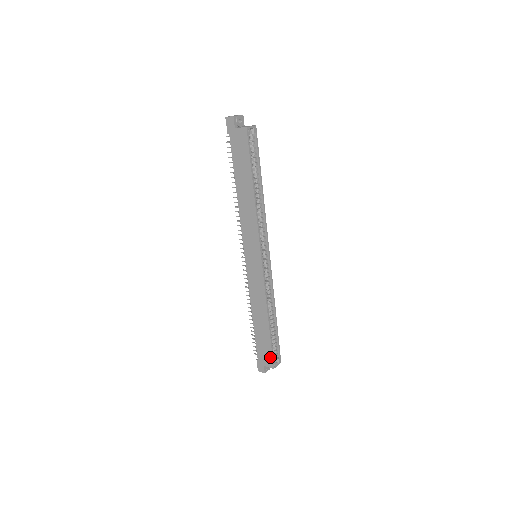
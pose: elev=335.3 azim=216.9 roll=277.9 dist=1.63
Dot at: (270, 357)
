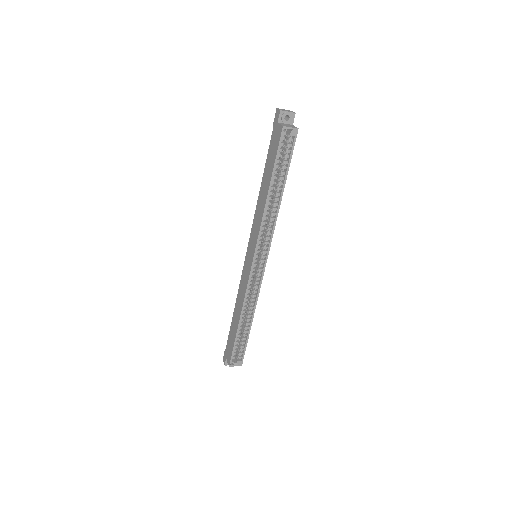
Dot at: (231, 354)
